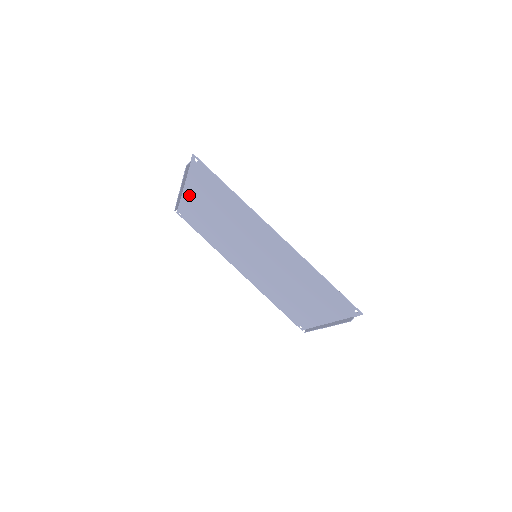
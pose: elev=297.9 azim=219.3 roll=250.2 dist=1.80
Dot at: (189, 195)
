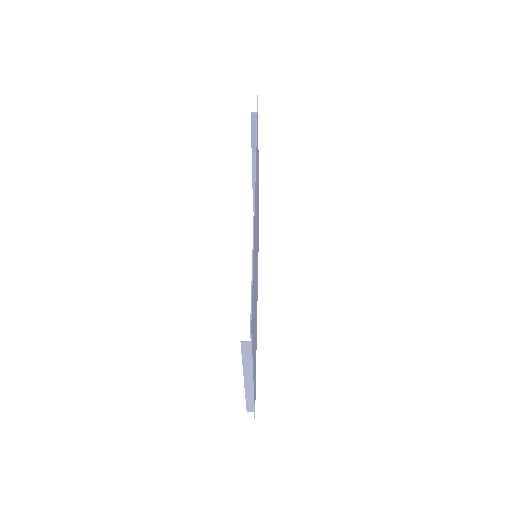
Dot at: (258, 177)
